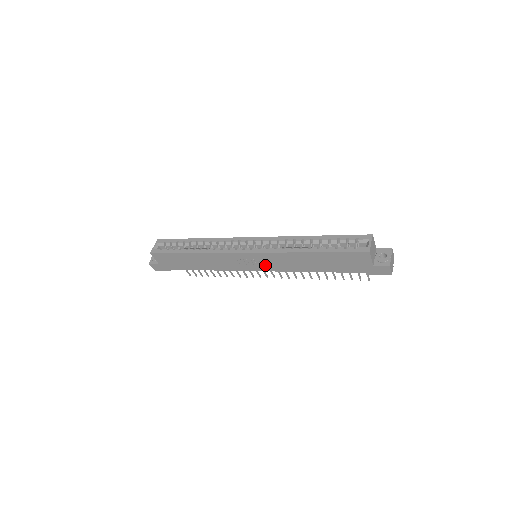
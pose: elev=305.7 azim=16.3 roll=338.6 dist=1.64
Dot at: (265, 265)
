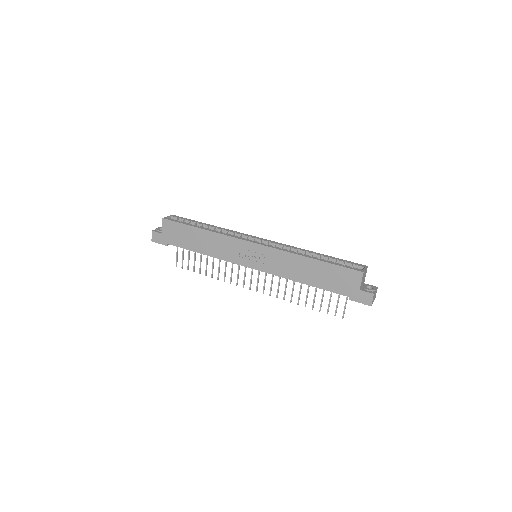
Dot at: (262, 263)
